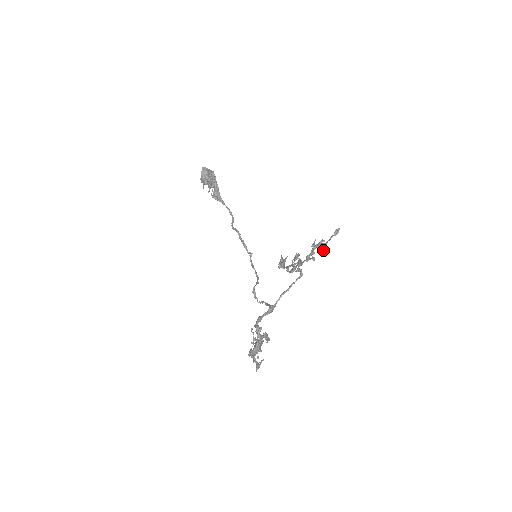
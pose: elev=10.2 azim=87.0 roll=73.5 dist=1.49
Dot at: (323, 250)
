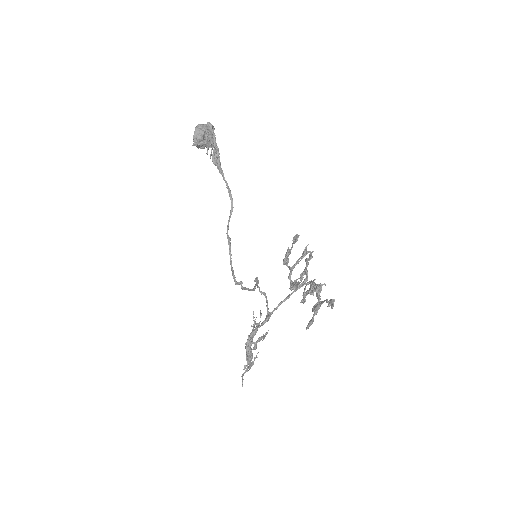
Dot at: (311, 324)
